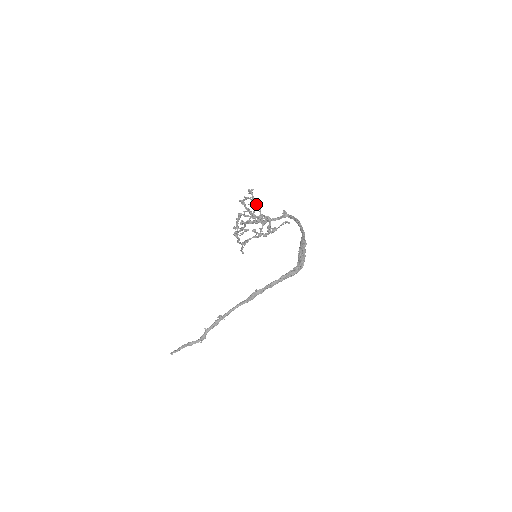
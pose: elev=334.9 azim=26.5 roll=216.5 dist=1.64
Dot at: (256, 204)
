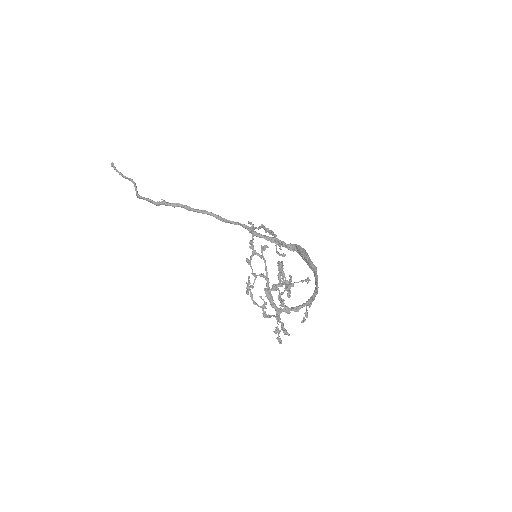
Dot at: (282, 327)
